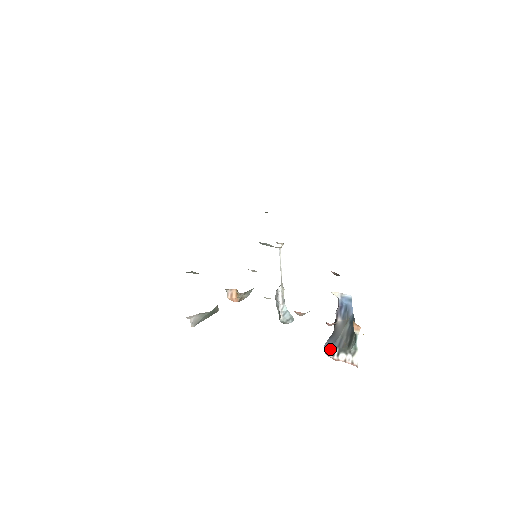
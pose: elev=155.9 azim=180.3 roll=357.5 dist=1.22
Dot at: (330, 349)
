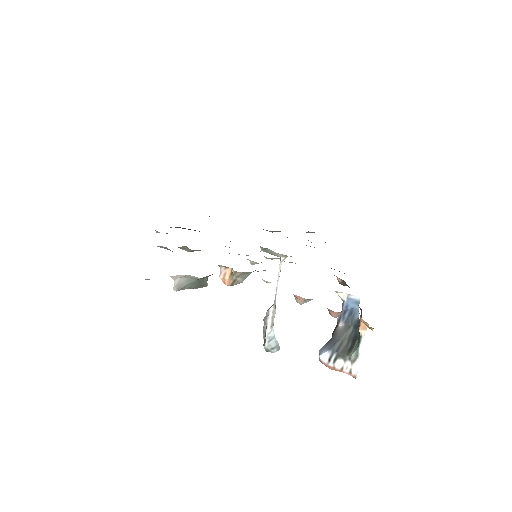
Dot at: (326, 353)
